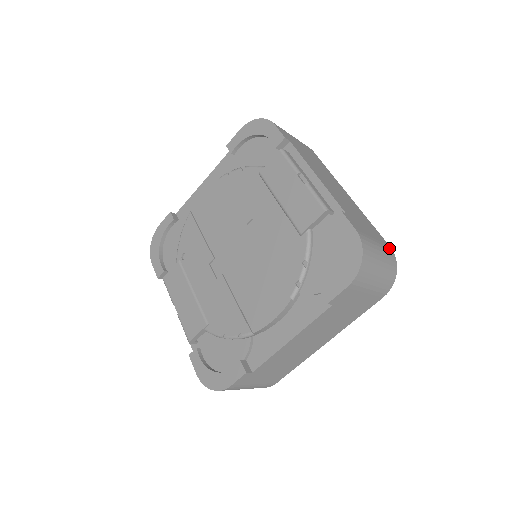
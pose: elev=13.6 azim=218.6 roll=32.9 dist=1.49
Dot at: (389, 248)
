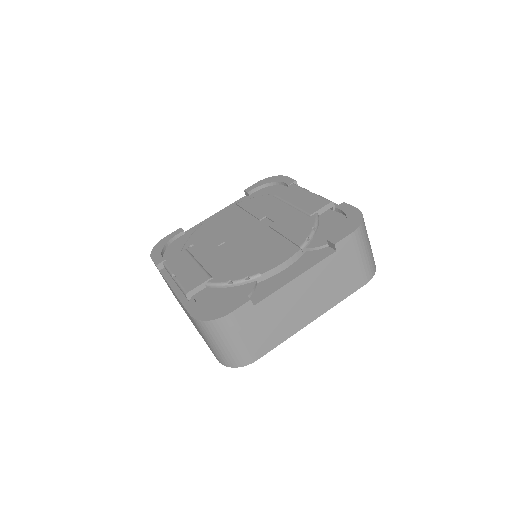
Dot at: occluded
